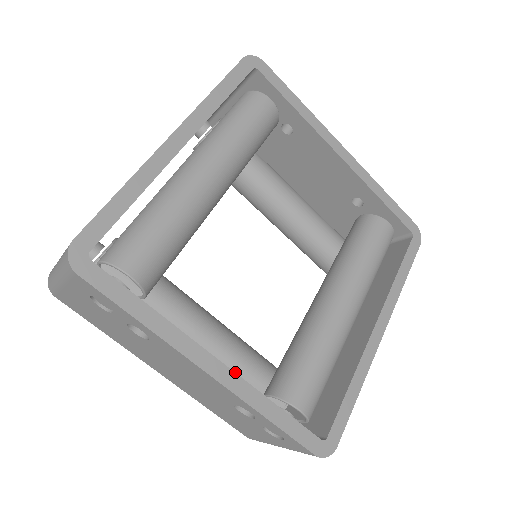
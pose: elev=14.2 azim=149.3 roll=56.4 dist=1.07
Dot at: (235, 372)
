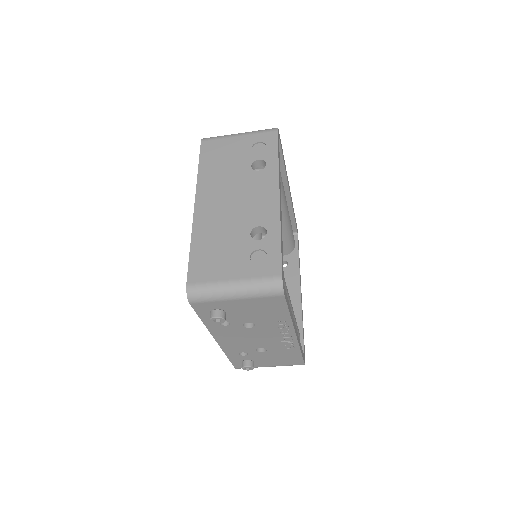
Dot at: occluded
